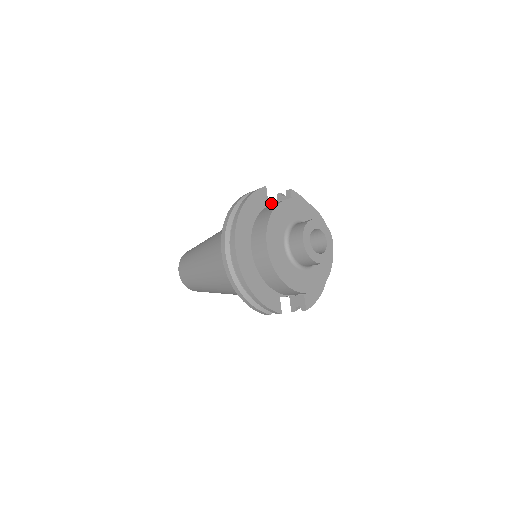
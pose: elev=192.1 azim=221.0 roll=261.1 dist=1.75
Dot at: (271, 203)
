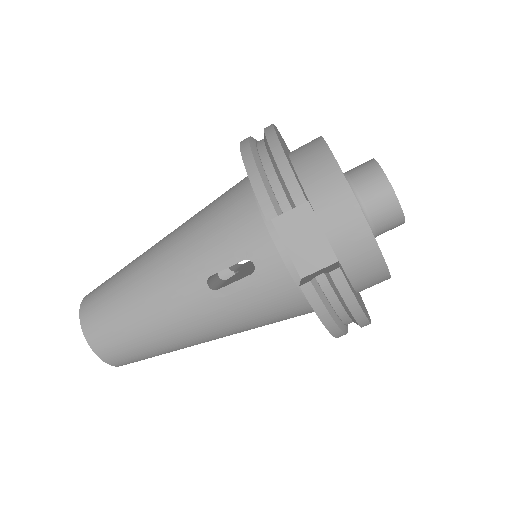
Dot at: occluded
